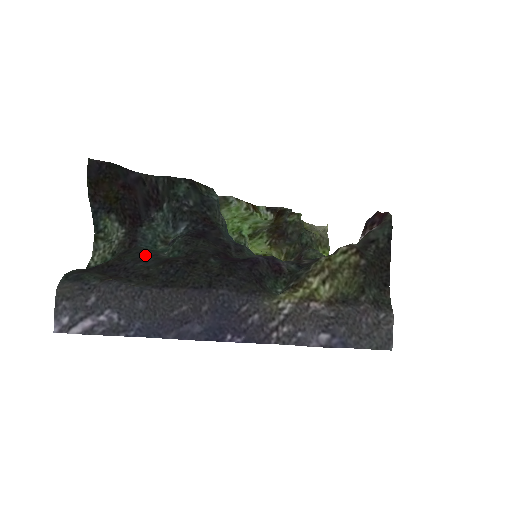
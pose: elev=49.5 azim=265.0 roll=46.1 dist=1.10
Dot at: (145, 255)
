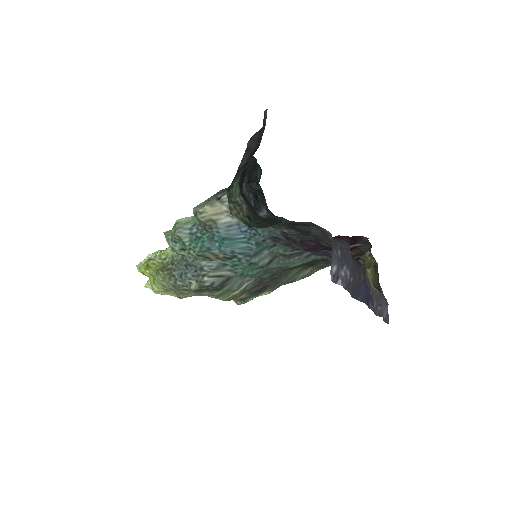
Dot at: (288, 226)
